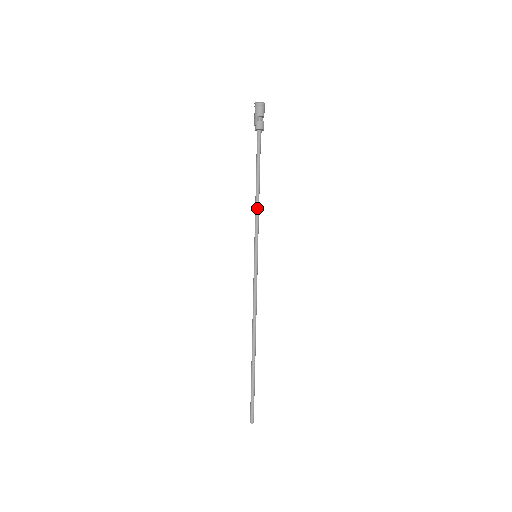
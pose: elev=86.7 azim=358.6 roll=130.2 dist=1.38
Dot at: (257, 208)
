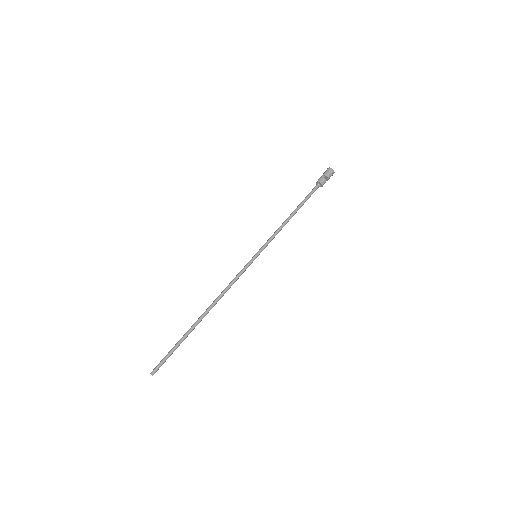
Dot at: (281, 227)
